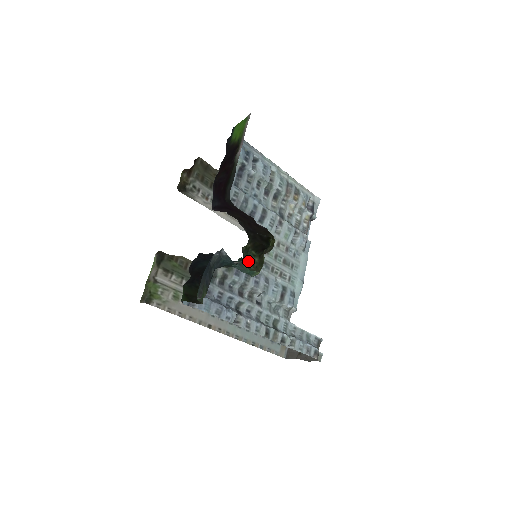
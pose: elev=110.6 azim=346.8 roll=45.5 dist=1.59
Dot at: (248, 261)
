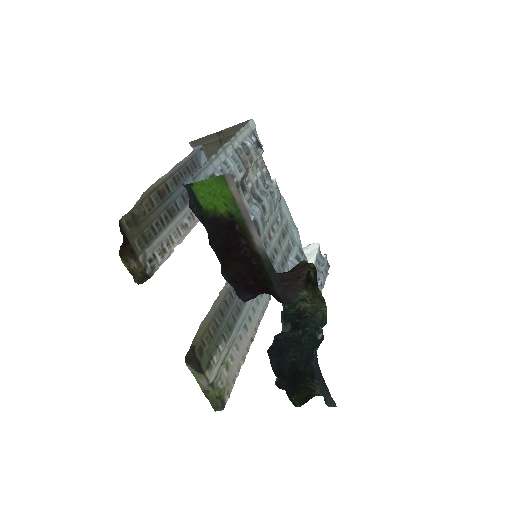
Dot at: (296, 300)
